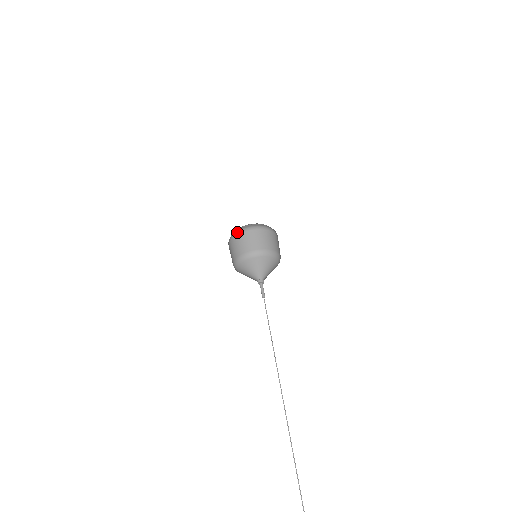
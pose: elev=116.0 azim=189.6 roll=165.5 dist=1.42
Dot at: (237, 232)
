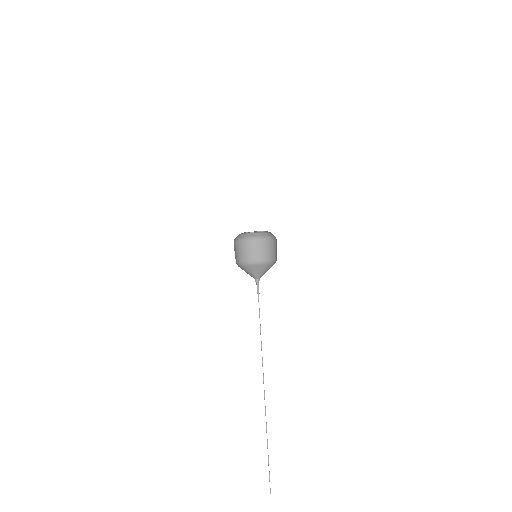
Dot at: (252, 238)
